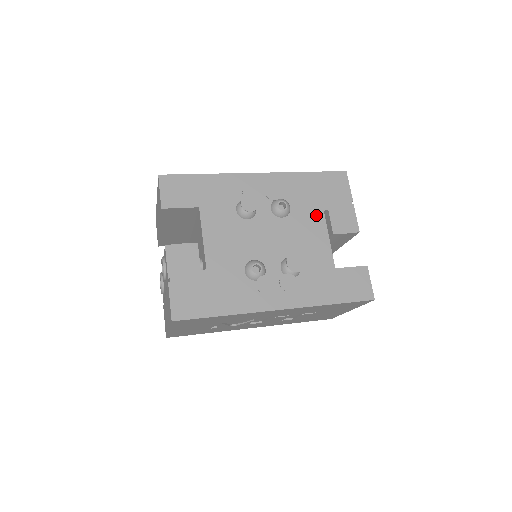
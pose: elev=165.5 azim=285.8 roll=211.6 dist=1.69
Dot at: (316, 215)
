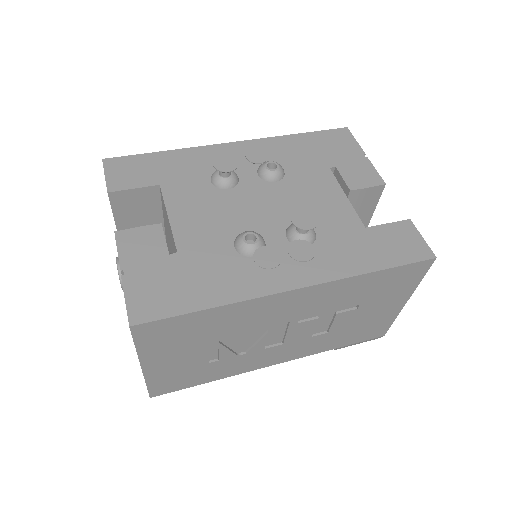
Dot at: (321, 174)
